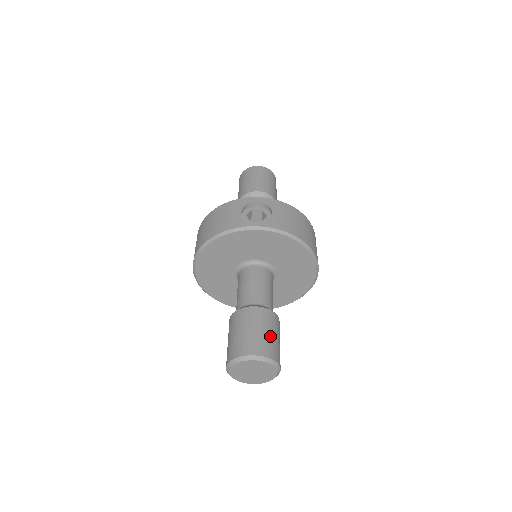
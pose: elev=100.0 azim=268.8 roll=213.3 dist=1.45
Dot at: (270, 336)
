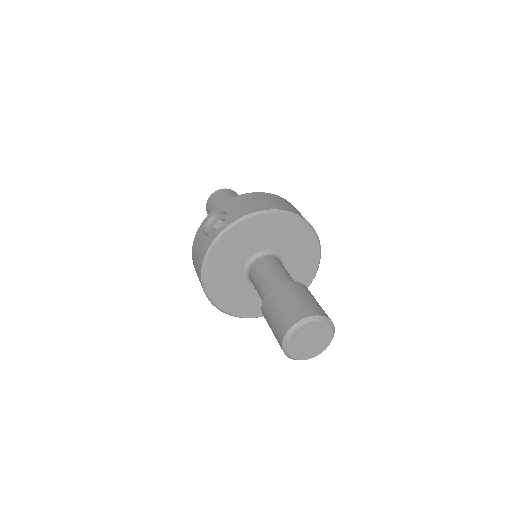
Dot at: (297, 301)
